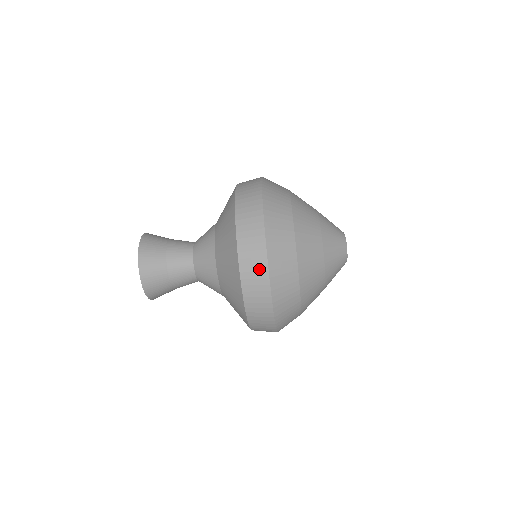
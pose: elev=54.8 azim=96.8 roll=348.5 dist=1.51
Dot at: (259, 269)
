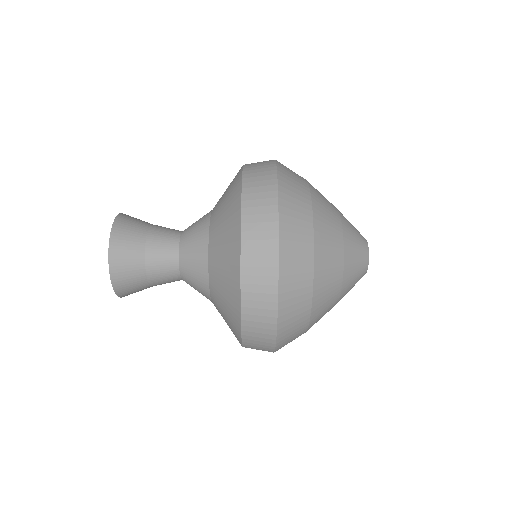
Dot at: (266, 170)
